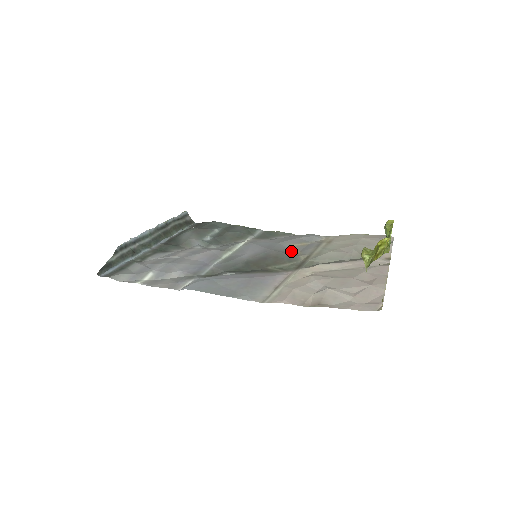
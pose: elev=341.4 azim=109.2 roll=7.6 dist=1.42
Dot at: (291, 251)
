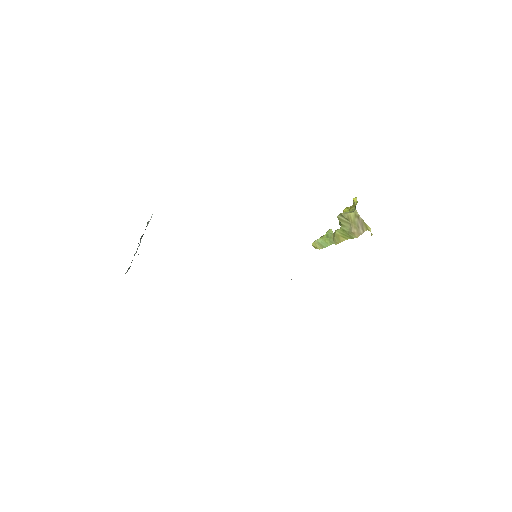
Dot at: occluded
